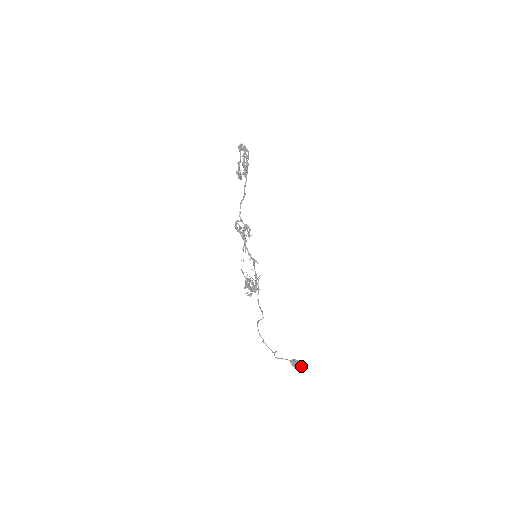
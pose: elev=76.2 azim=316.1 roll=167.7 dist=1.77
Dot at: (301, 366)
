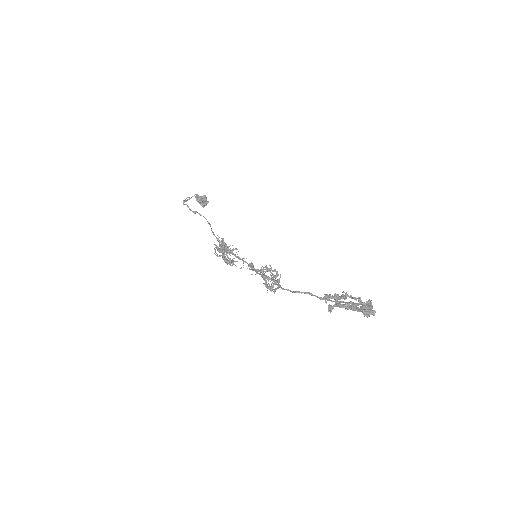
Dot at: (206, 204)
